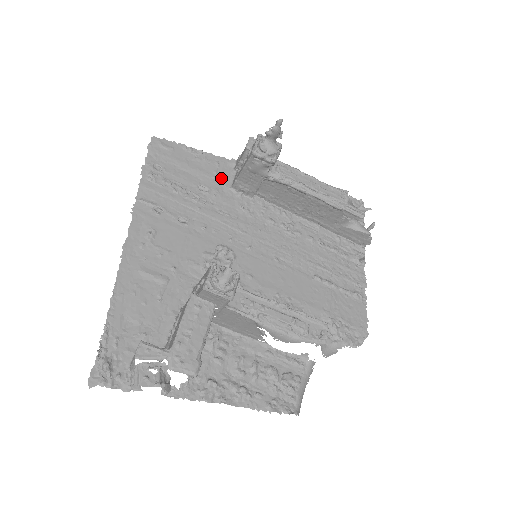
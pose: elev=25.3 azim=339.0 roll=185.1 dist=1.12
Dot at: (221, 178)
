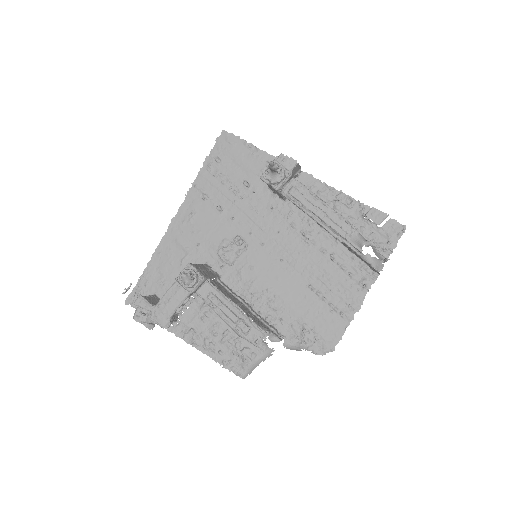
Dot at: occluded
